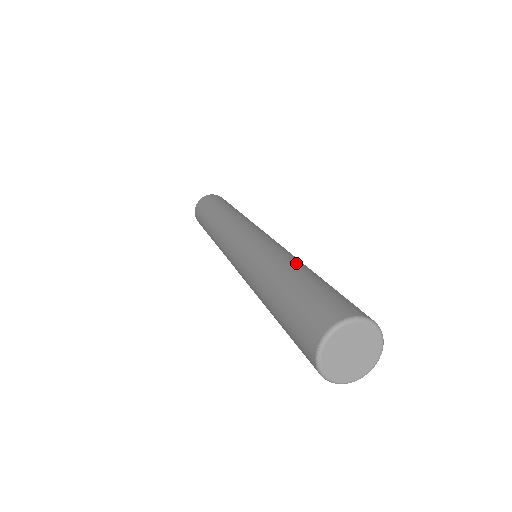
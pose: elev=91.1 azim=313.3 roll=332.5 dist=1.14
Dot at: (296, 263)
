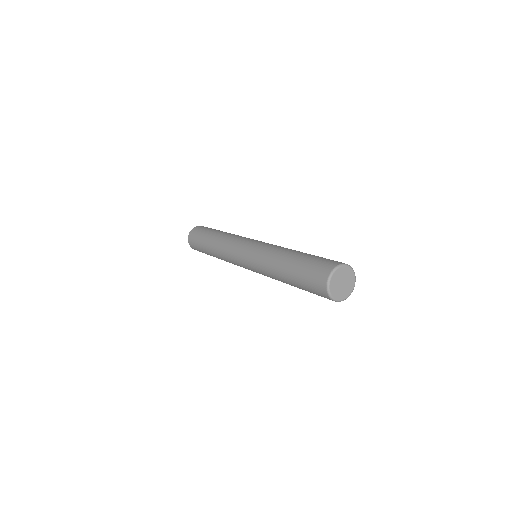
Dot at: (288, 251)
